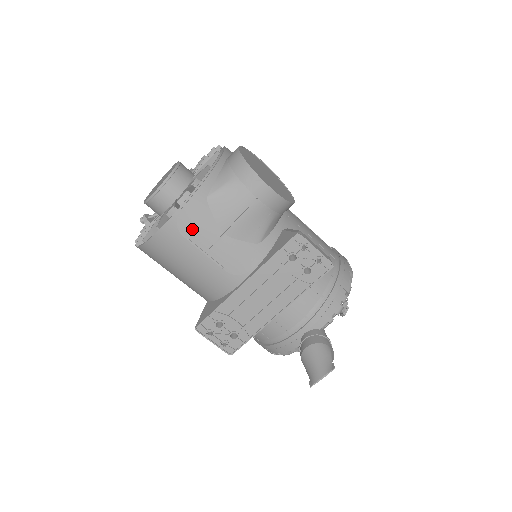
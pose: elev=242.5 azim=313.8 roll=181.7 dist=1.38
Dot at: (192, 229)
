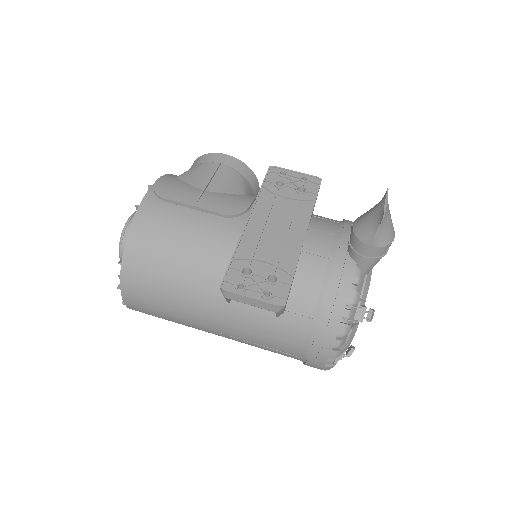
Dot at: (171, 192)
